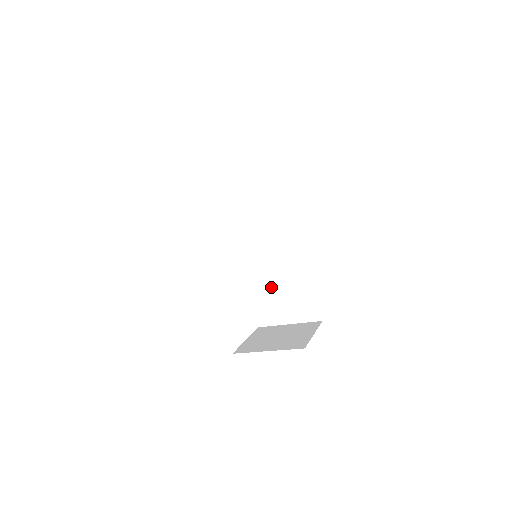
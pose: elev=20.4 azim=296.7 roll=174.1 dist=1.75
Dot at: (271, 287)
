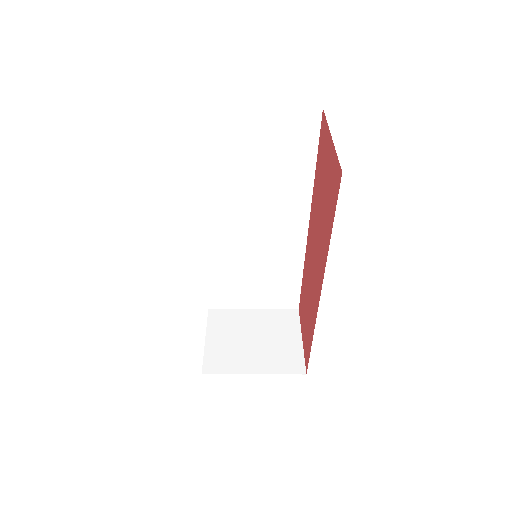
Dot at: (243, 270)
